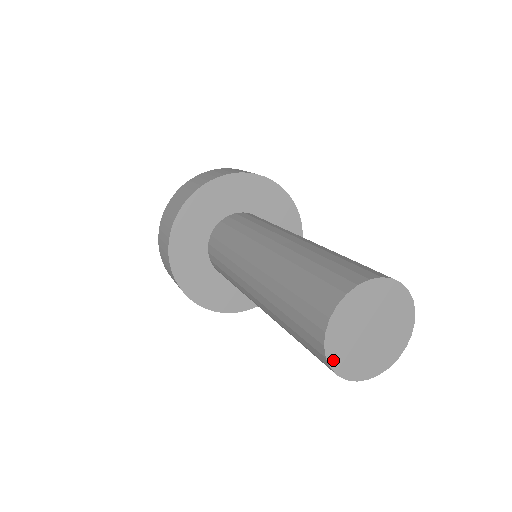
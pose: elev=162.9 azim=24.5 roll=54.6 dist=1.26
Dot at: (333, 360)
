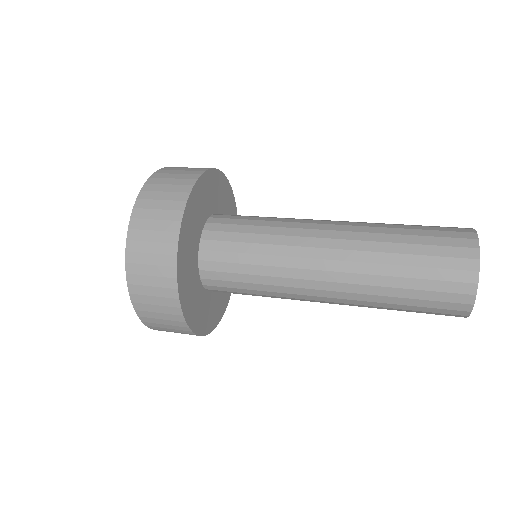
Dot at: (472, 305)
